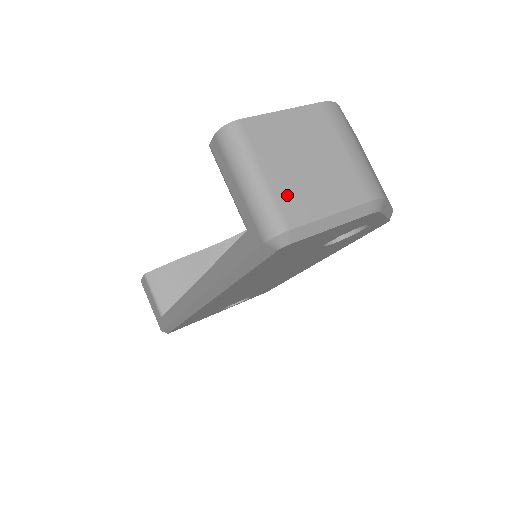
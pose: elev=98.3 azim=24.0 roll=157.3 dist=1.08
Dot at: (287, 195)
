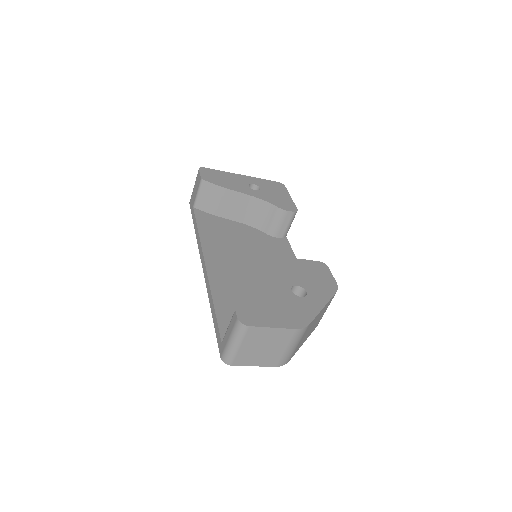
Dot at: (242, 356)
